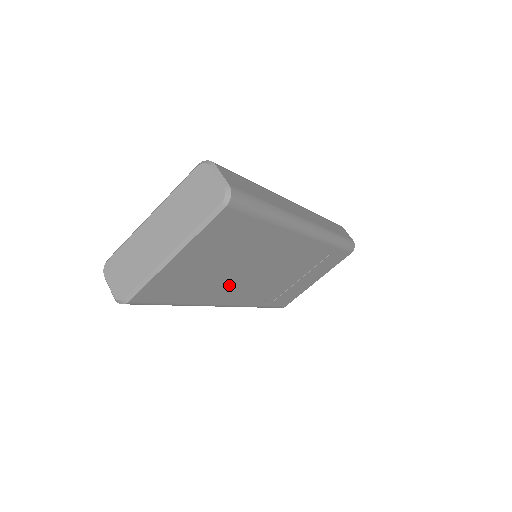
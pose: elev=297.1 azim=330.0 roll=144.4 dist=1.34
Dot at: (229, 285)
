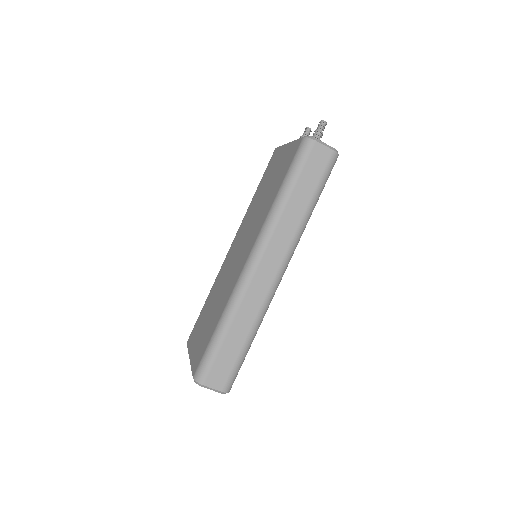
Dot at: occluded
